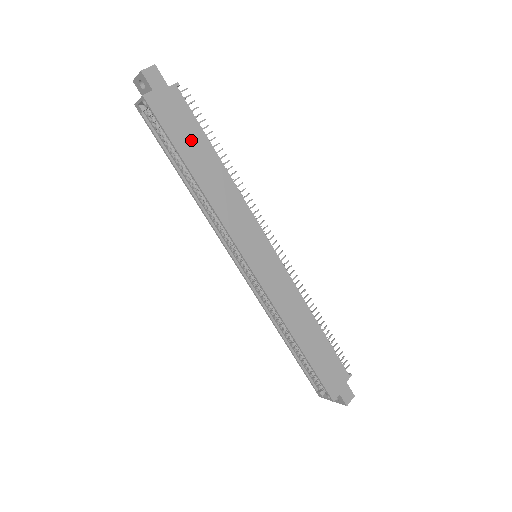
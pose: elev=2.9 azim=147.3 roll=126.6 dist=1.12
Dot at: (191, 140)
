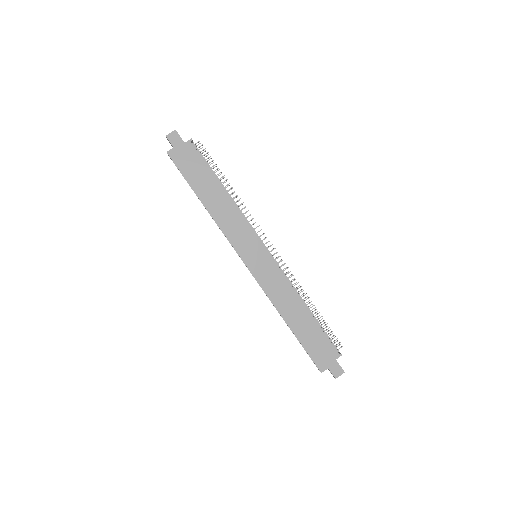
Dot at: (200, 177)
